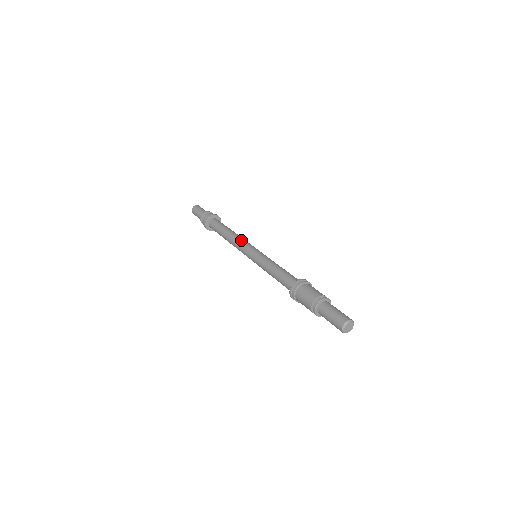
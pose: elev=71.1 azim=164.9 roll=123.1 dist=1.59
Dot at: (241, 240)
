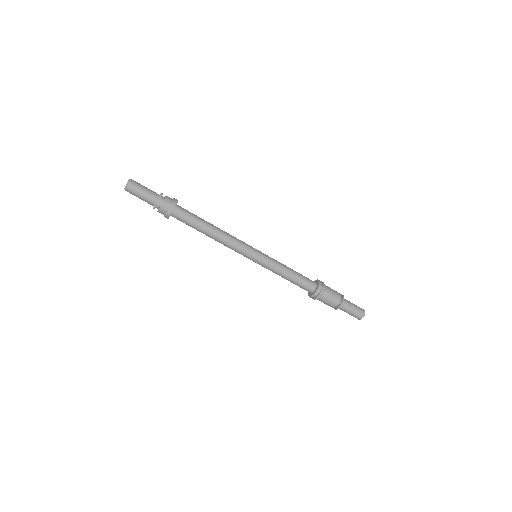
Dot at: (235, 240)
